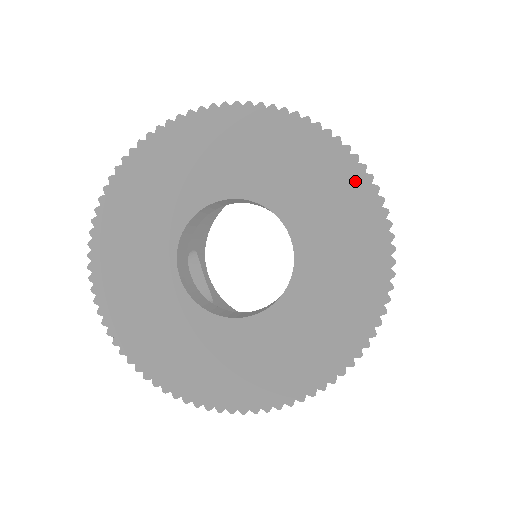
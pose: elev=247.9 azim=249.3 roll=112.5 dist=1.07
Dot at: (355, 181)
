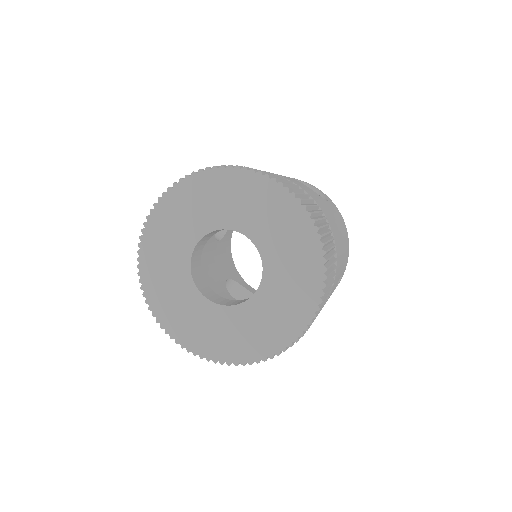
Dot at: (253, 181)
